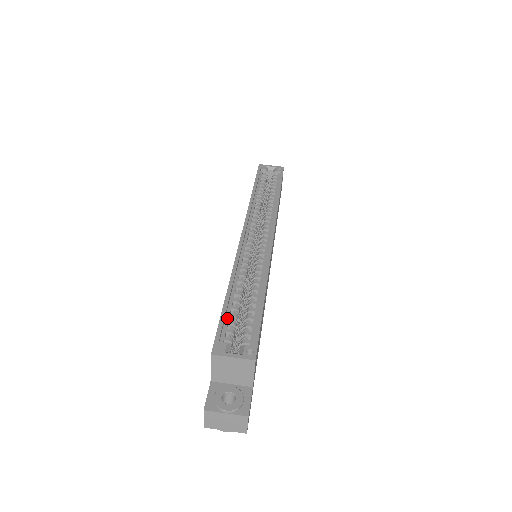
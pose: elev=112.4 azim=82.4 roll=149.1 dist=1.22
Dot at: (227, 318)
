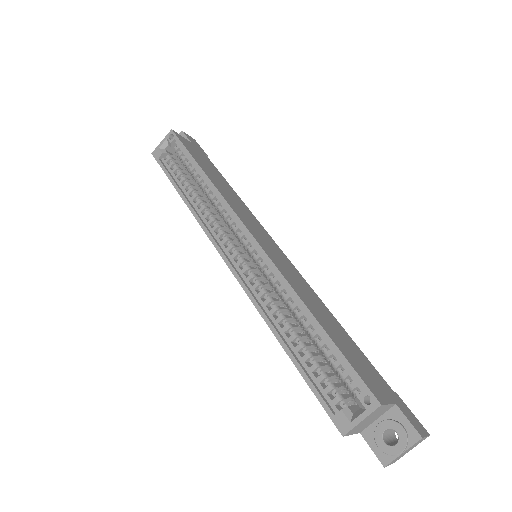
Dot at: (313, 377)
